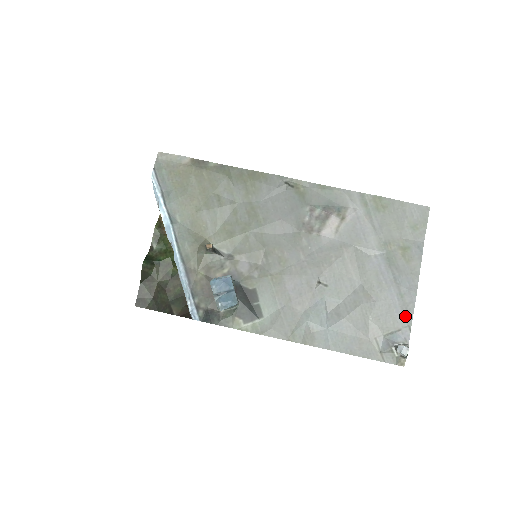
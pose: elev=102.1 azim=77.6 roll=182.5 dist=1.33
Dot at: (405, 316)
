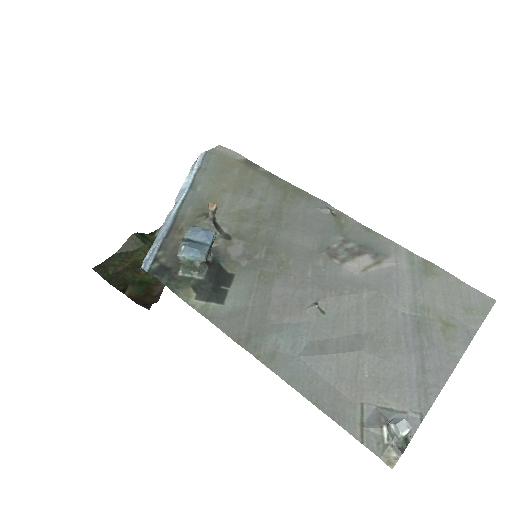
Dot at: (420, 398)
